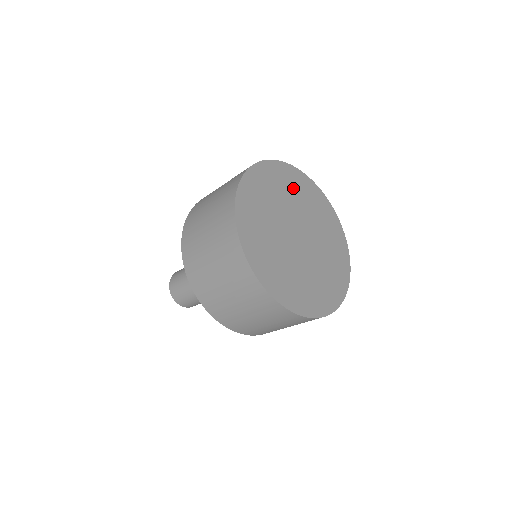
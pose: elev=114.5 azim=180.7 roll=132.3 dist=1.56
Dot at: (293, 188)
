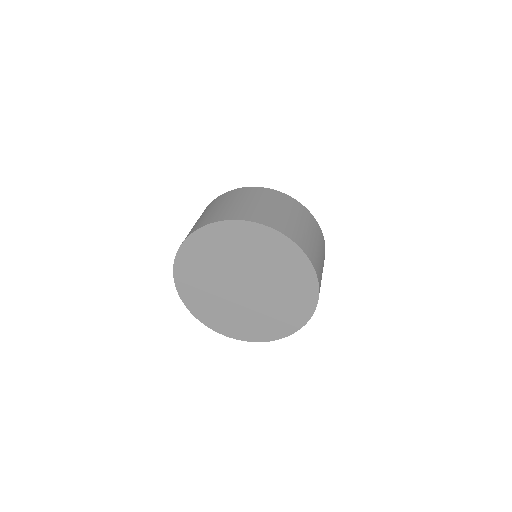
Dot at: (209, 253)
